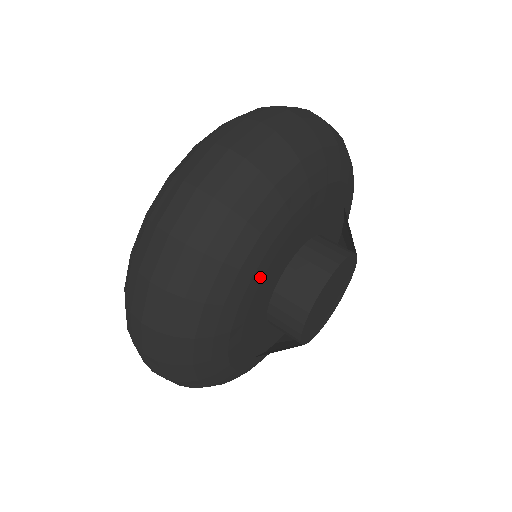
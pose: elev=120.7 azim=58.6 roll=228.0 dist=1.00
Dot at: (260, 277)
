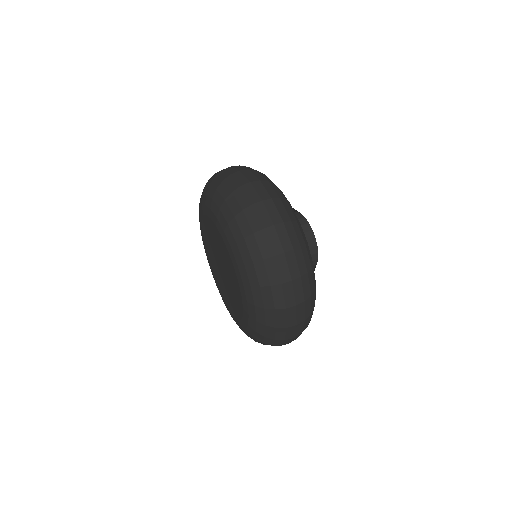
Dot at: occluded
